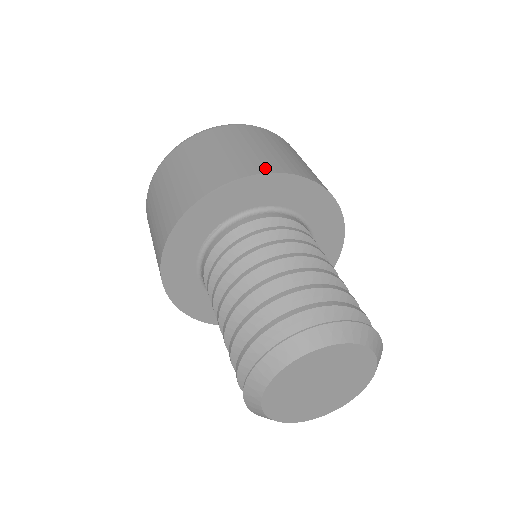
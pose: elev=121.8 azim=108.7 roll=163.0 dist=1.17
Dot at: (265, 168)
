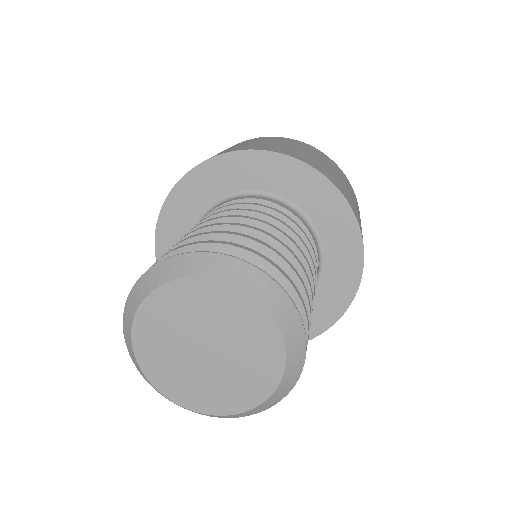
Dot at: (301, 158)
